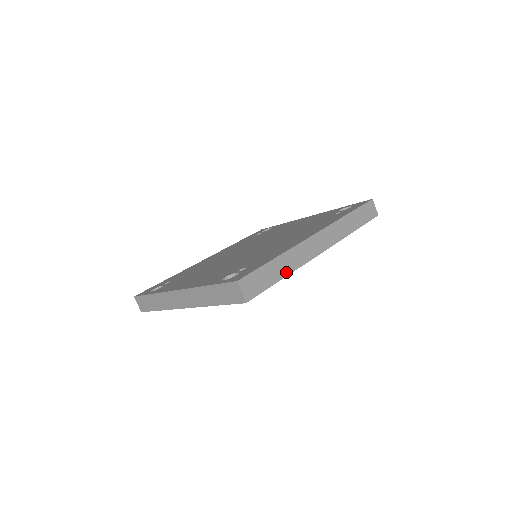
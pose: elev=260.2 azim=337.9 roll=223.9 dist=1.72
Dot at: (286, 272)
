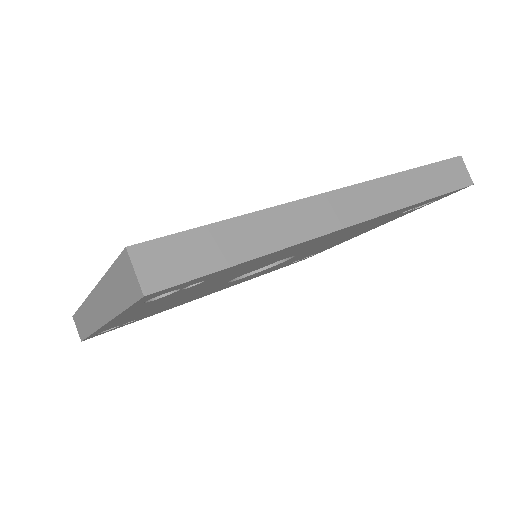
Dot at: (258, 249)
